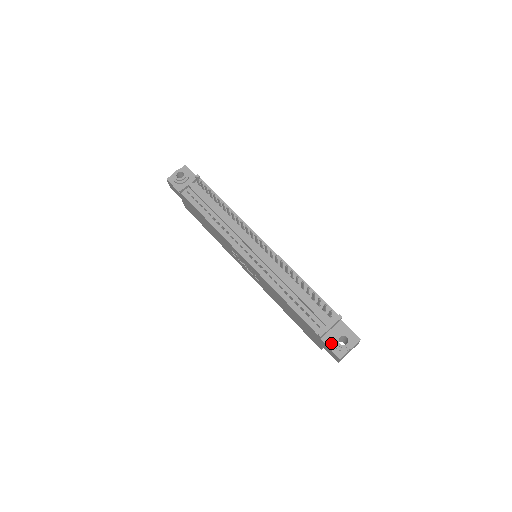
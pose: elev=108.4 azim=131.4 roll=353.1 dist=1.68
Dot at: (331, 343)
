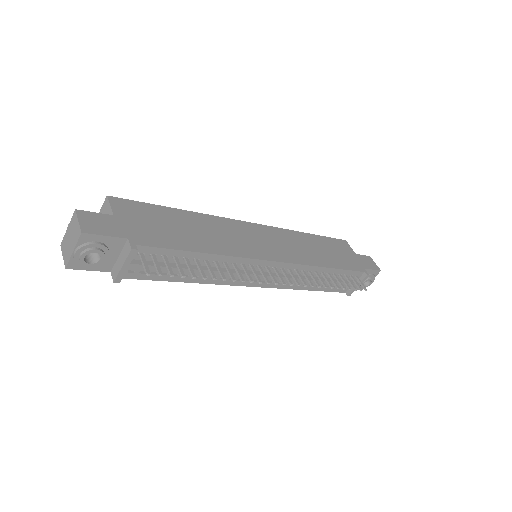
Dot at: occluded
